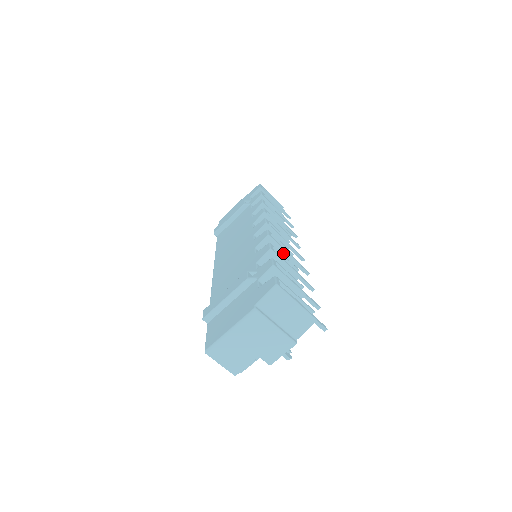
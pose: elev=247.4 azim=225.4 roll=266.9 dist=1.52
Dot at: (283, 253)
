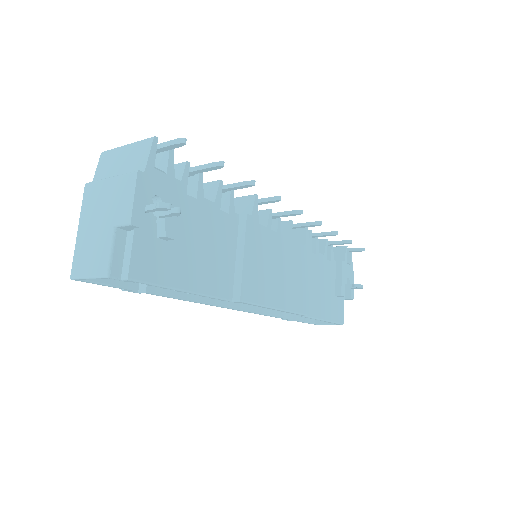
Dot at: occluded
